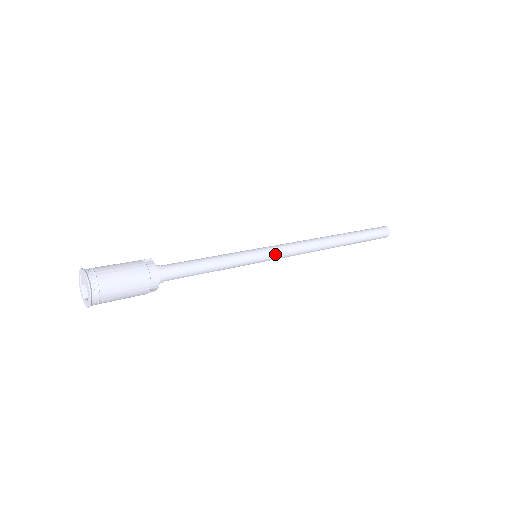
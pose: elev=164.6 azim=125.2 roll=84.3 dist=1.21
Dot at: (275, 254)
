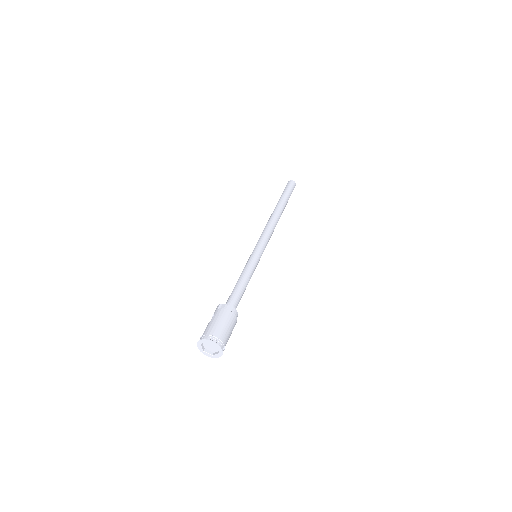
Dot at: (264, 246)
